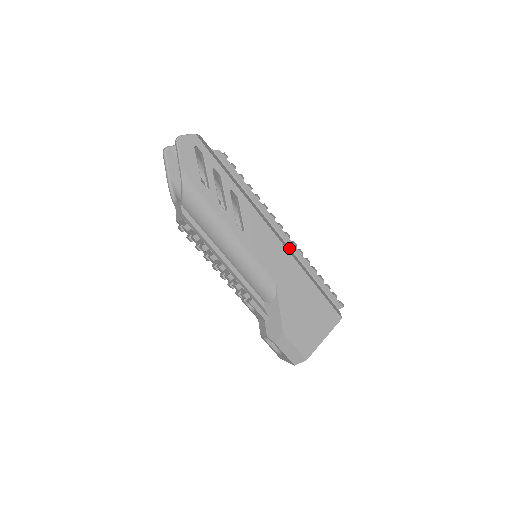
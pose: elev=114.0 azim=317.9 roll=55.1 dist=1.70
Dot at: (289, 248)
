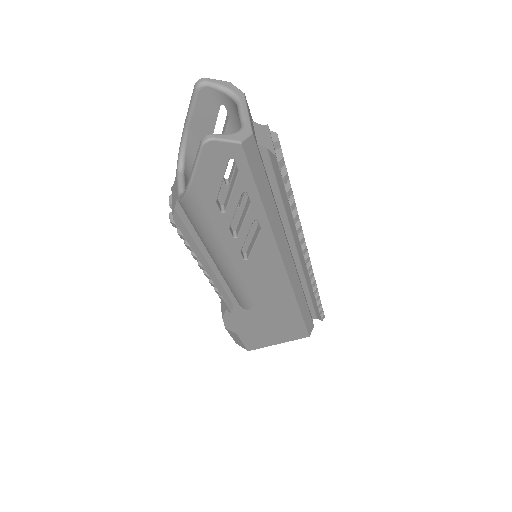
Dot at: (297, 275)
